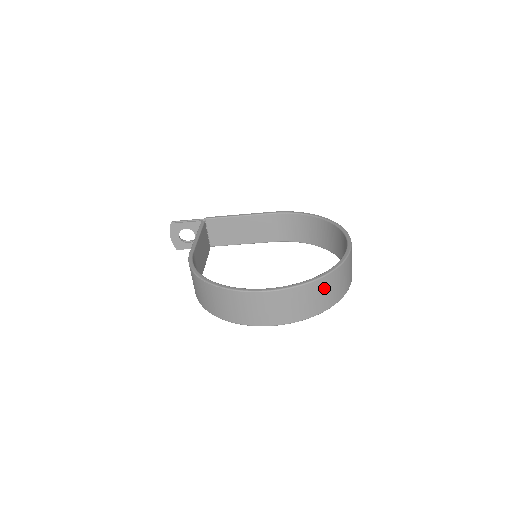
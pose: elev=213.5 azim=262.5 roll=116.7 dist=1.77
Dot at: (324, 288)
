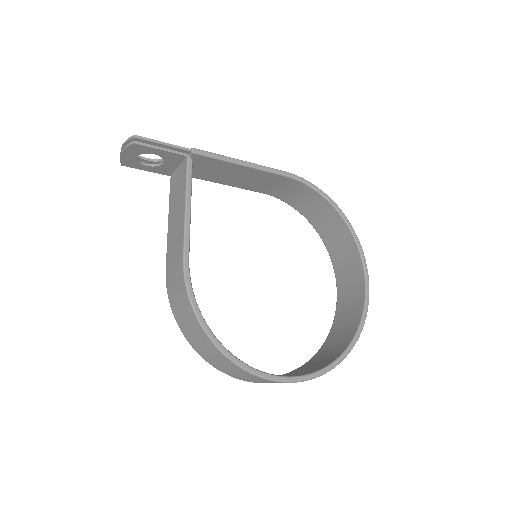
Dot at: occluded
